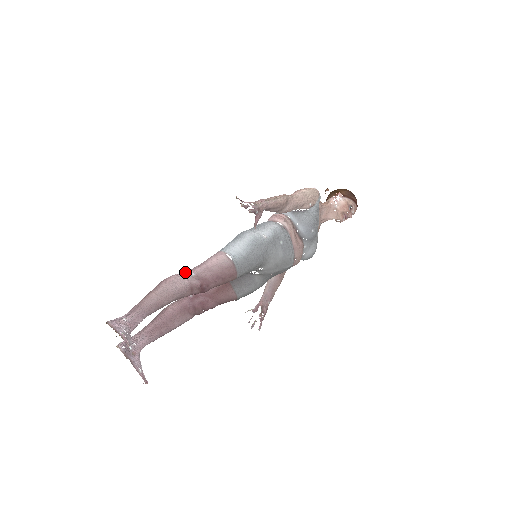
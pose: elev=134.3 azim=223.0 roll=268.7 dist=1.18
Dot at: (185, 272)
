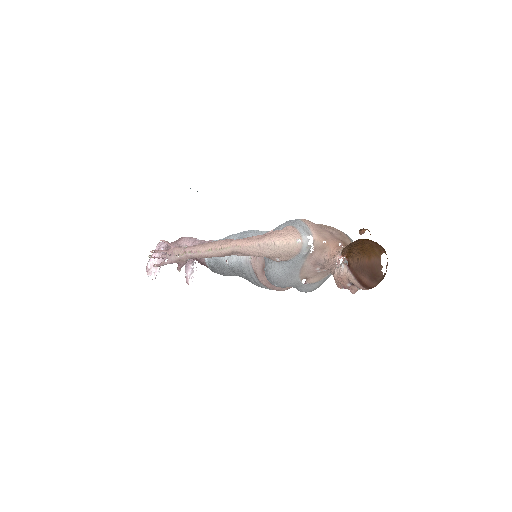
Dot at: (190, 243)
